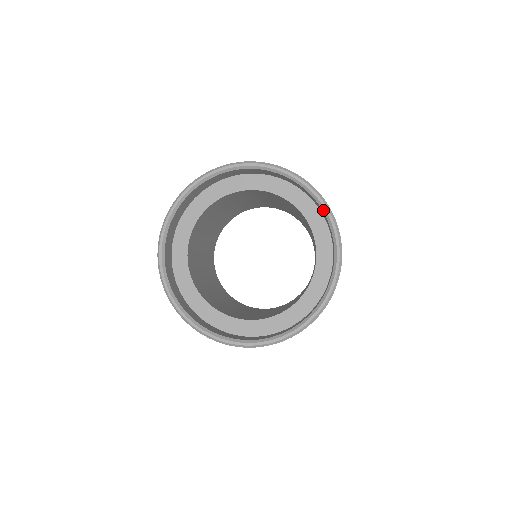
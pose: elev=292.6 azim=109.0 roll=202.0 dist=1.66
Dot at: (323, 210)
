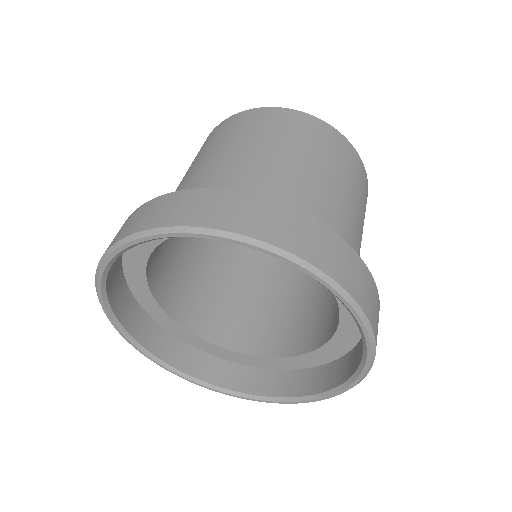
Dot at: (364, 352)
